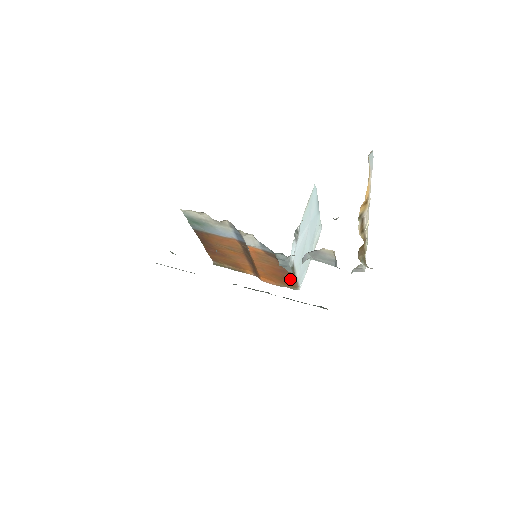
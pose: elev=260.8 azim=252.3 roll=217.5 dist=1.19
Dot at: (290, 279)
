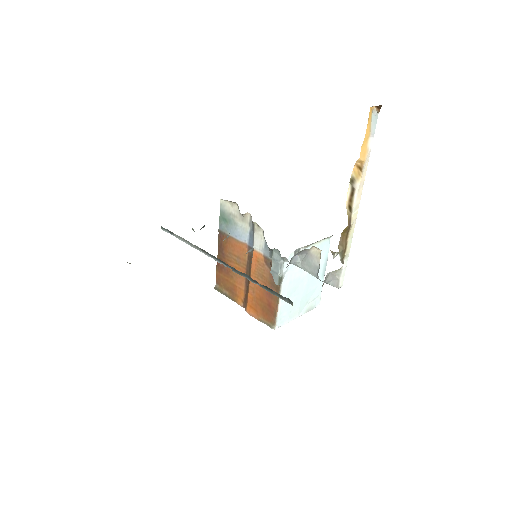
Dot at: (272, 308)
